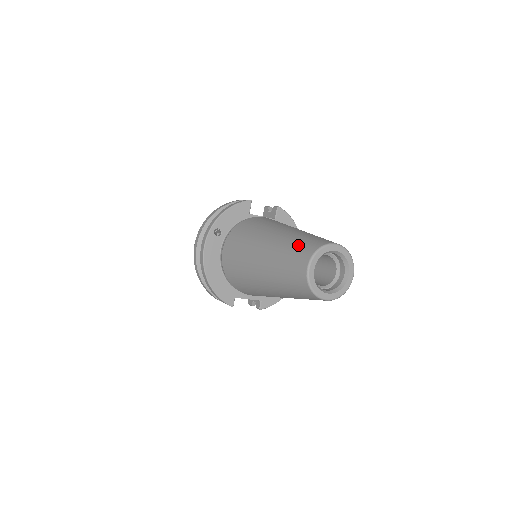
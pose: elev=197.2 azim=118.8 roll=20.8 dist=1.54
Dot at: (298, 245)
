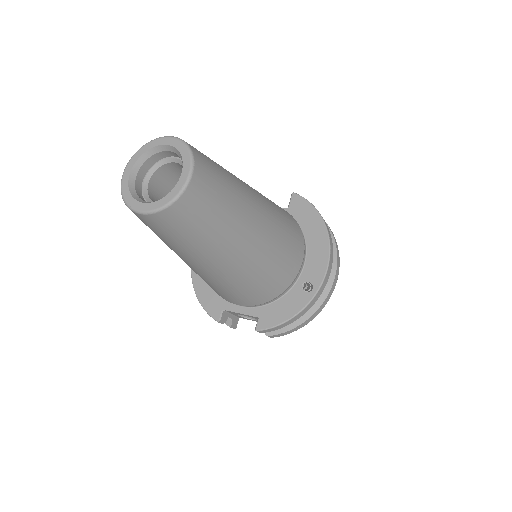
Dot at: occluded
